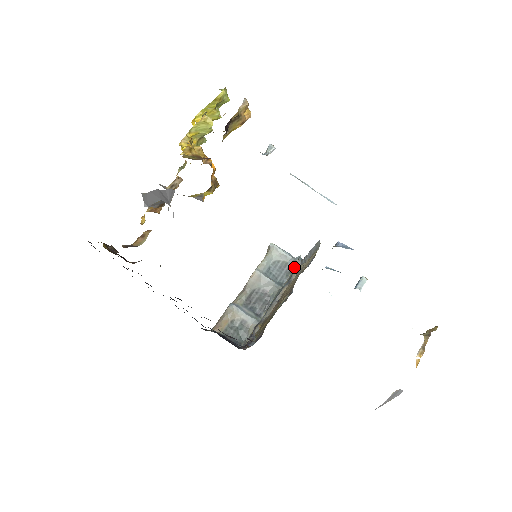
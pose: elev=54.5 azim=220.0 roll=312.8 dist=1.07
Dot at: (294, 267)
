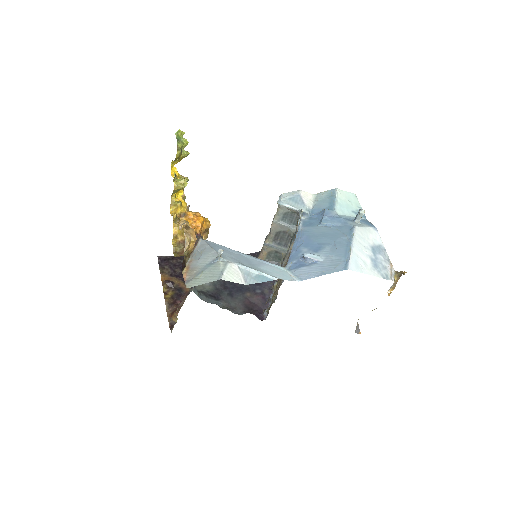
Dot at: occluded
